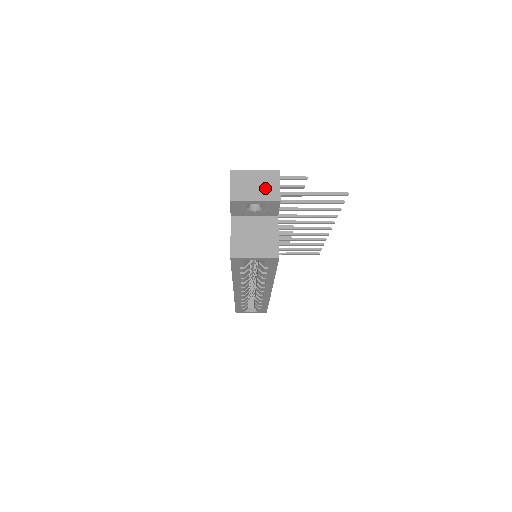
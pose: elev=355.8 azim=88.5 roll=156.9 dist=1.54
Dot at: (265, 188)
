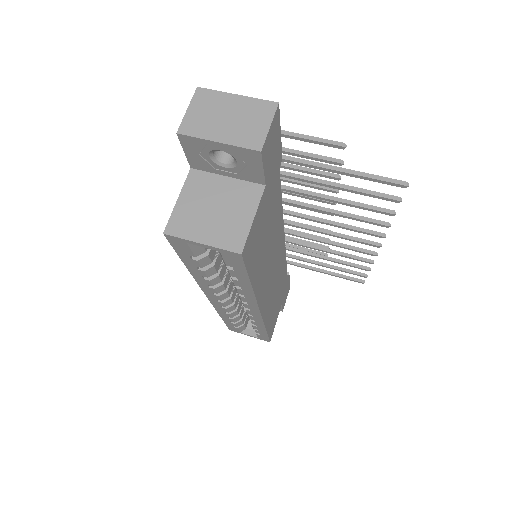
Dot at: (243, 125)
